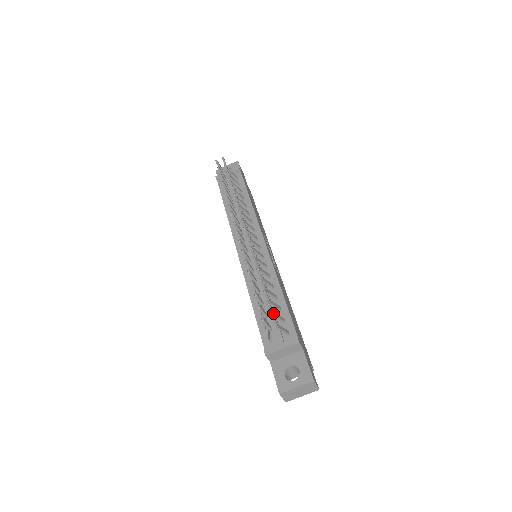
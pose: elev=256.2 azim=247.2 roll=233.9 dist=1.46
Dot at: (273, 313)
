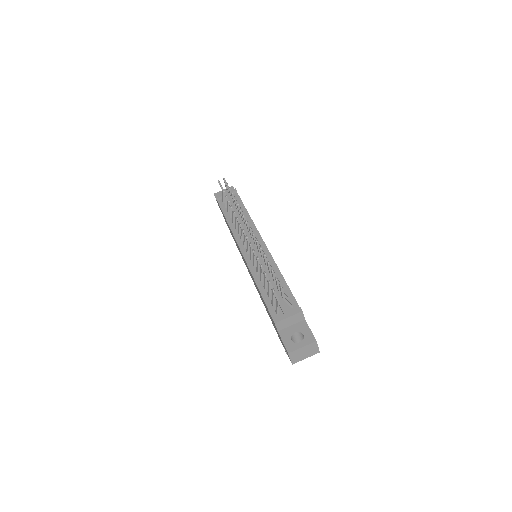
Dot at: occluded
